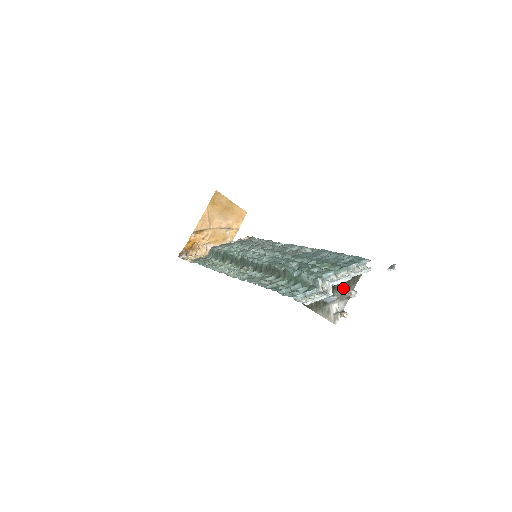
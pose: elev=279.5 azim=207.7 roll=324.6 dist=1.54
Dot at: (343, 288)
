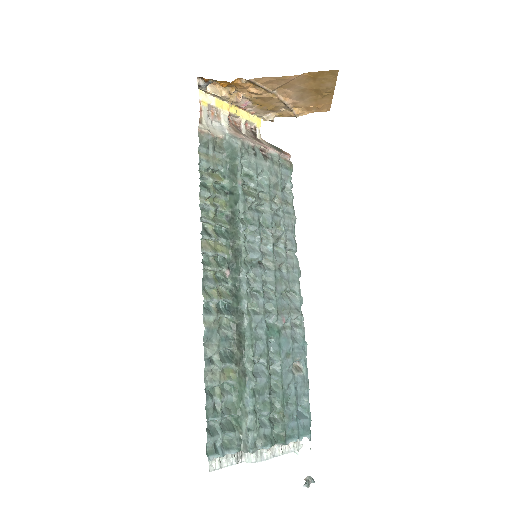
Dot at: occluded
